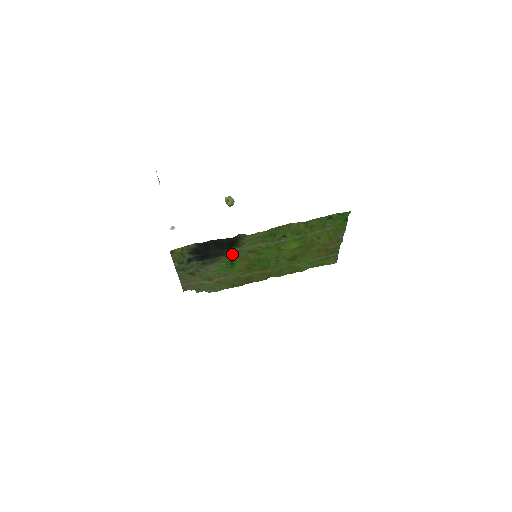
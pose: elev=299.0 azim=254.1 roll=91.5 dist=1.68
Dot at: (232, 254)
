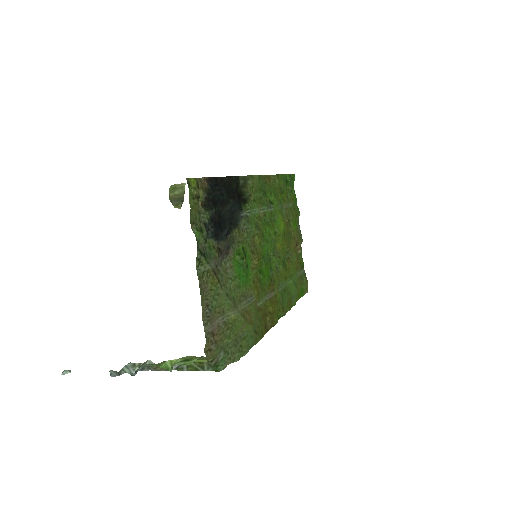
Dot at: (242, 228)
